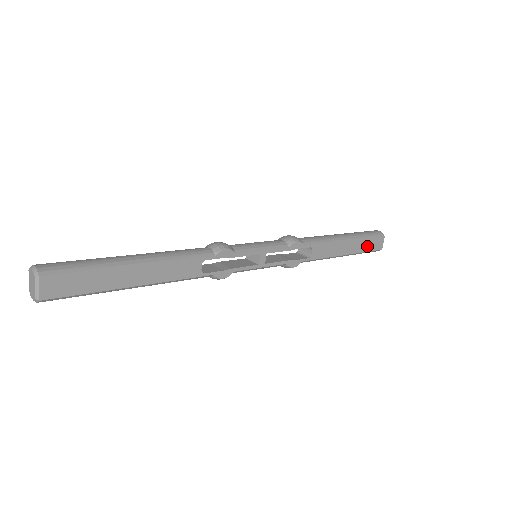
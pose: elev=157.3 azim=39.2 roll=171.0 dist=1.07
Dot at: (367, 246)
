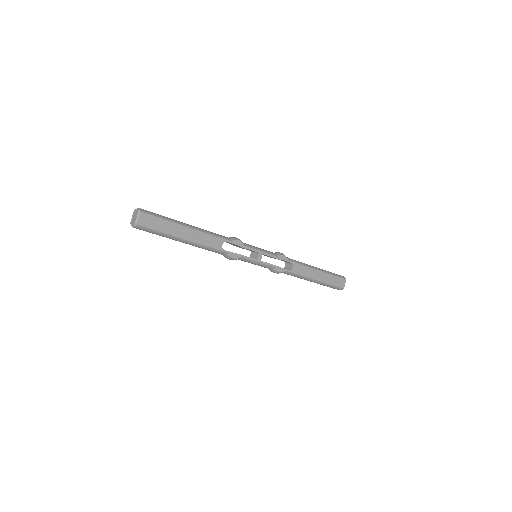
Dot at: (333, 281)
